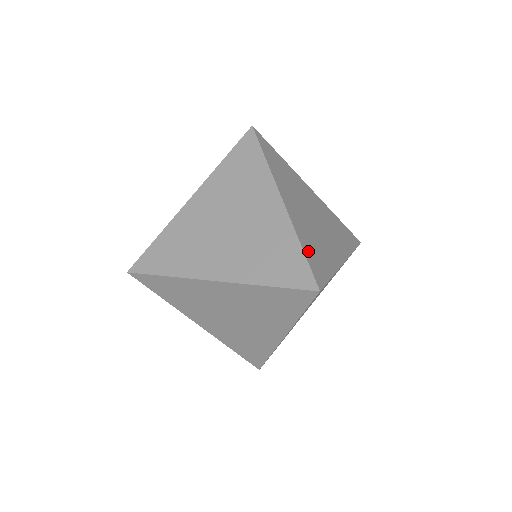
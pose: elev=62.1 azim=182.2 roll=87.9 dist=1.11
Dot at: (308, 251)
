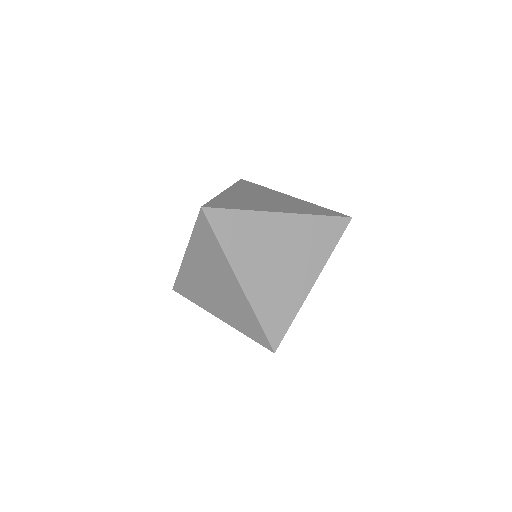
Dot at: occluded
